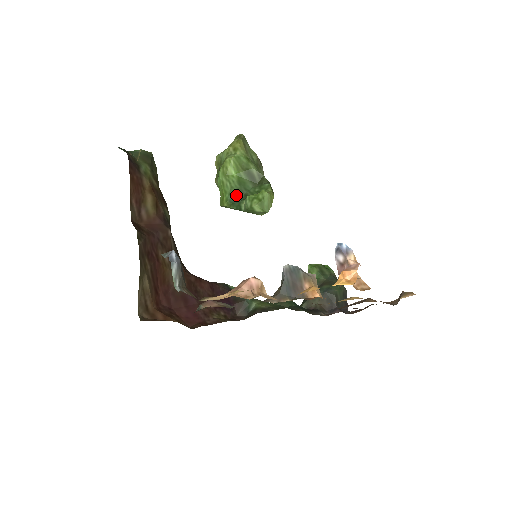
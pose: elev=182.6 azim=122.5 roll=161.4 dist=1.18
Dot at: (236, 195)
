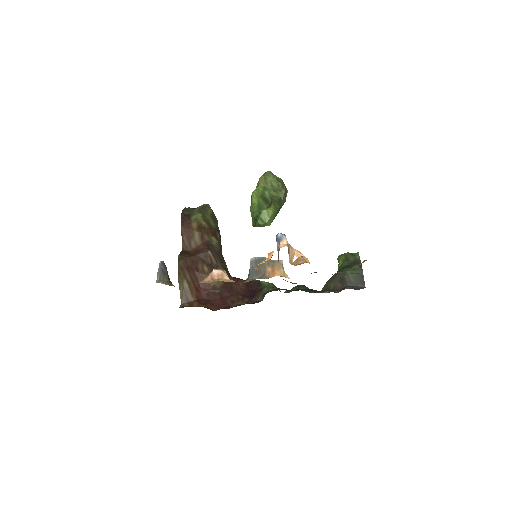
Dot at: (256, 216)
